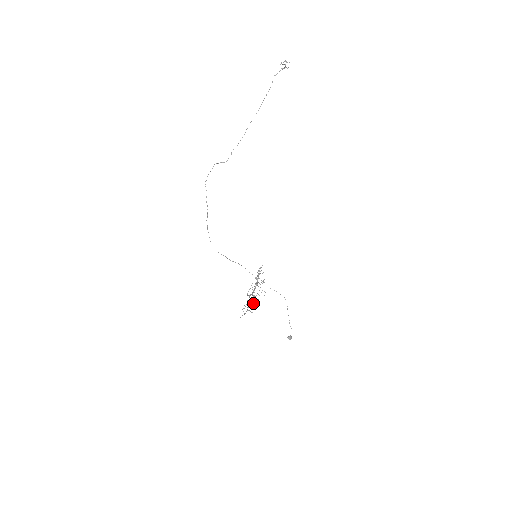
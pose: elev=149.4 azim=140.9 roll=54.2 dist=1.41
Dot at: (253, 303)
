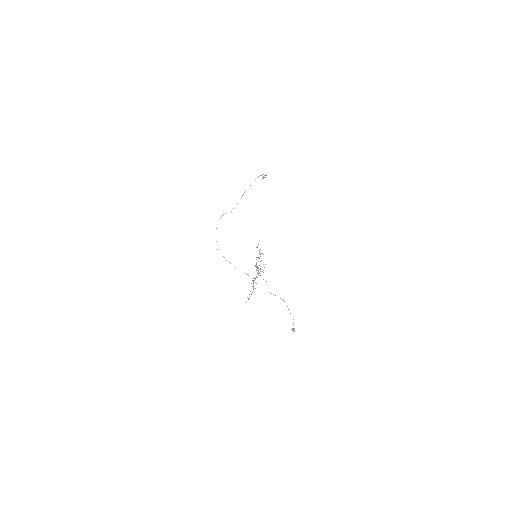
Dot at: occluded
